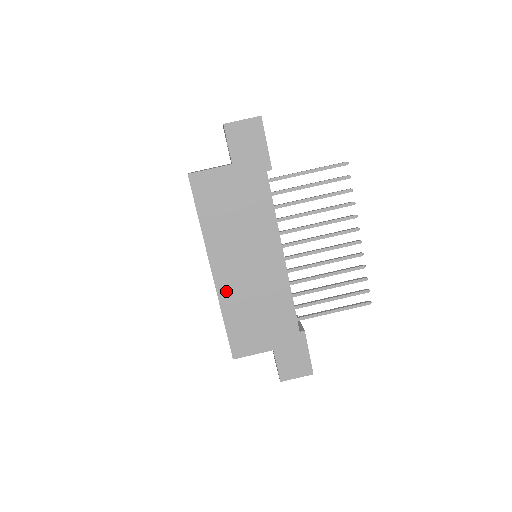
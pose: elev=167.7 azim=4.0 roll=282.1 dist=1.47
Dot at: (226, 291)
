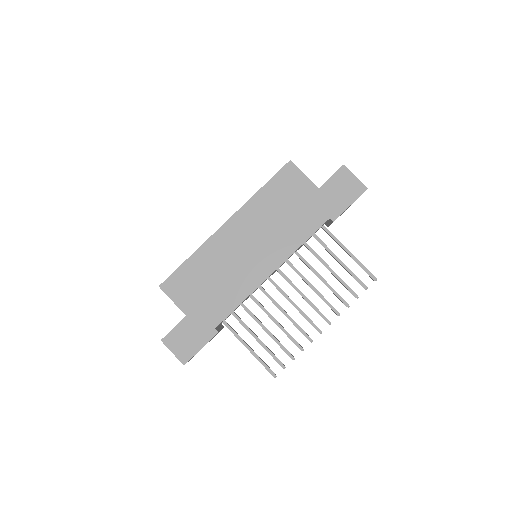
Dot at: (215, 245)
